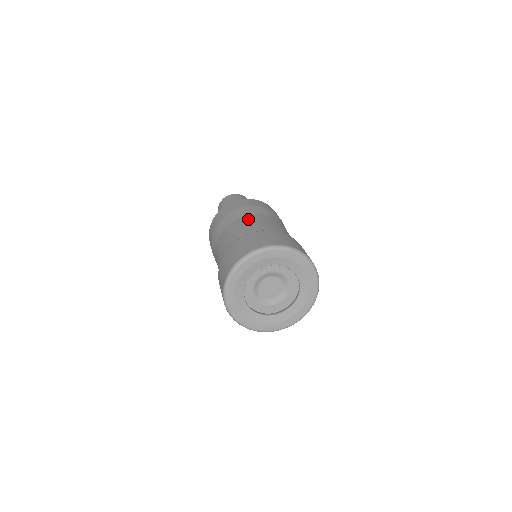
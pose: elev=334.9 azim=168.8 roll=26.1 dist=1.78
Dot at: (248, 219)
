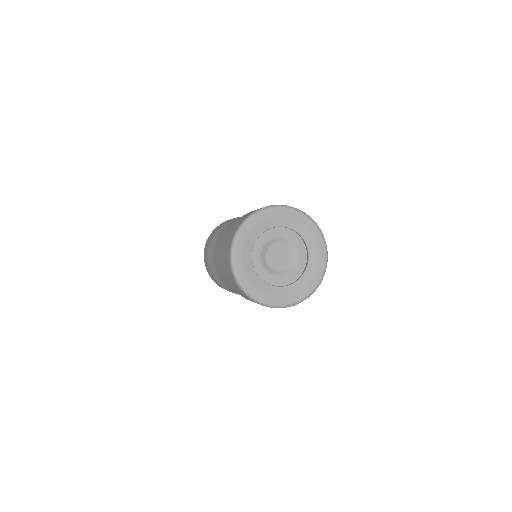
Dot at: occluded
